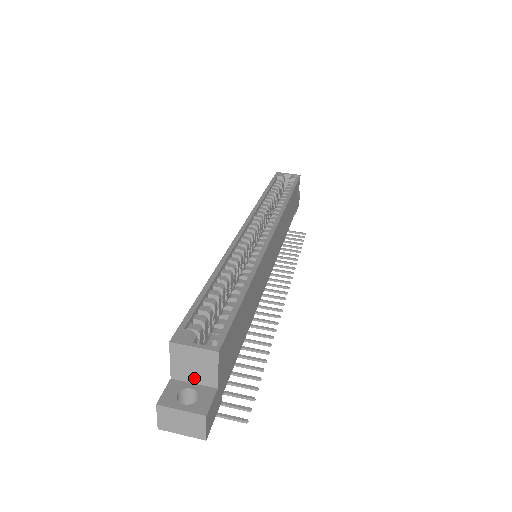
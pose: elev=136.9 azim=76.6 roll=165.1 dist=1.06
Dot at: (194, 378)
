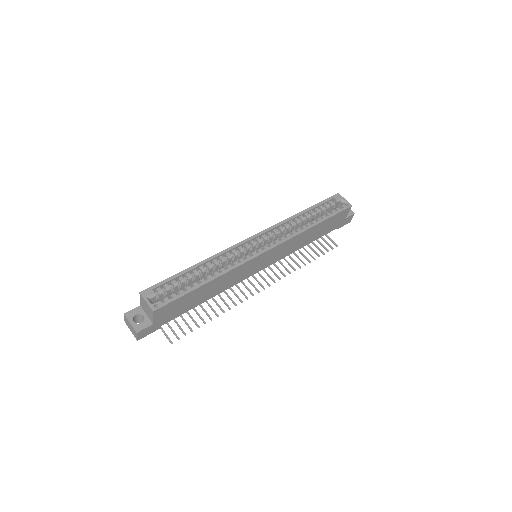
Dot at: (147, 313)
